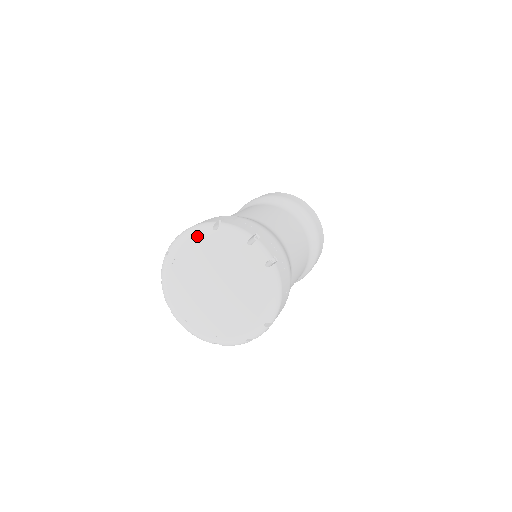
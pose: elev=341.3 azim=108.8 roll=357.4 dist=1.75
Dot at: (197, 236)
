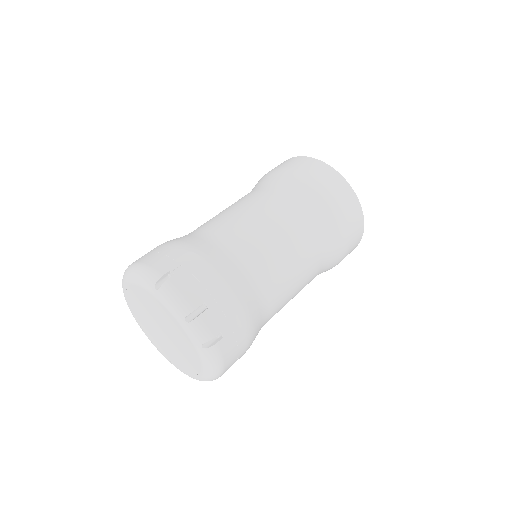
Dot at: (141, 284)
